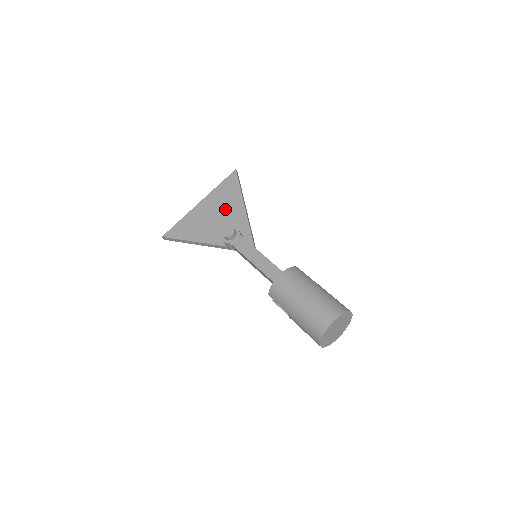
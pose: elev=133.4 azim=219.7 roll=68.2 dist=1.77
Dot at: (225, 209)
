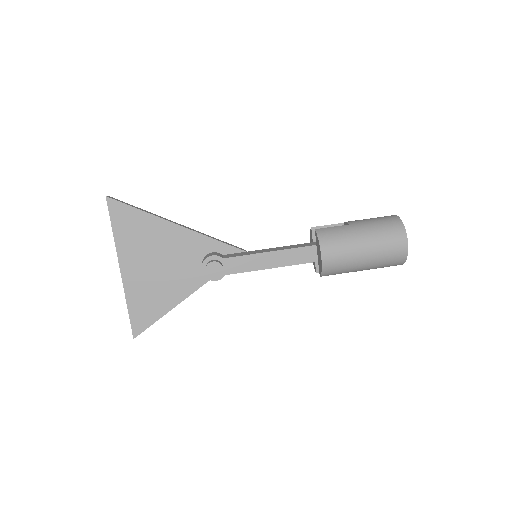
Dot at: (159, 248)
